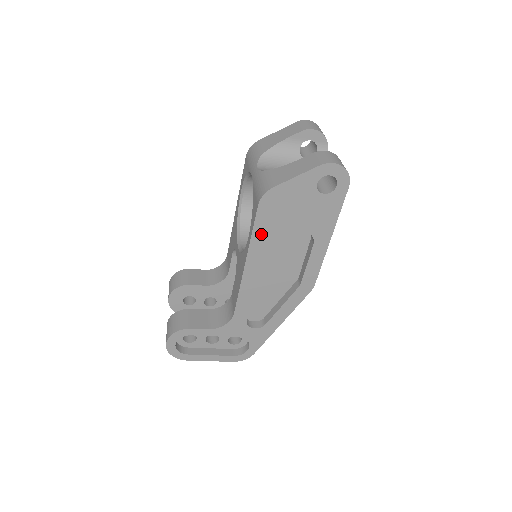
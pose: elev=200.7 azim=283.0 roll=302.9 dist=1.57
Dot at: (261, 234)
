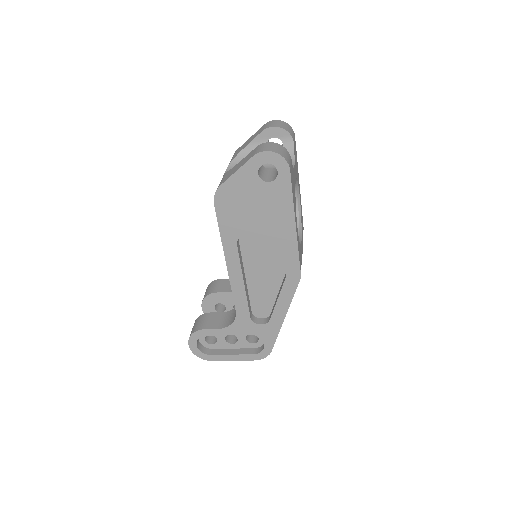
Dot at: (228, 231)
